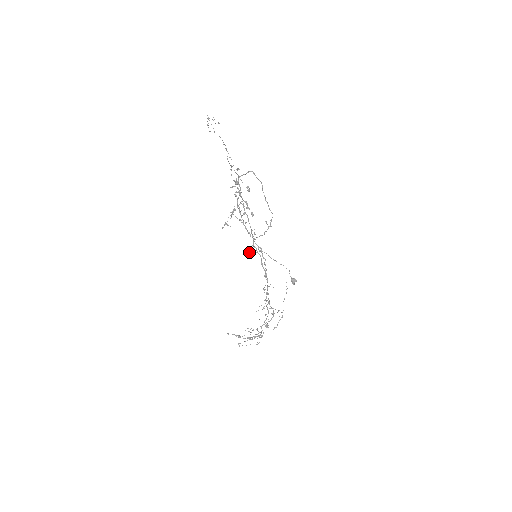
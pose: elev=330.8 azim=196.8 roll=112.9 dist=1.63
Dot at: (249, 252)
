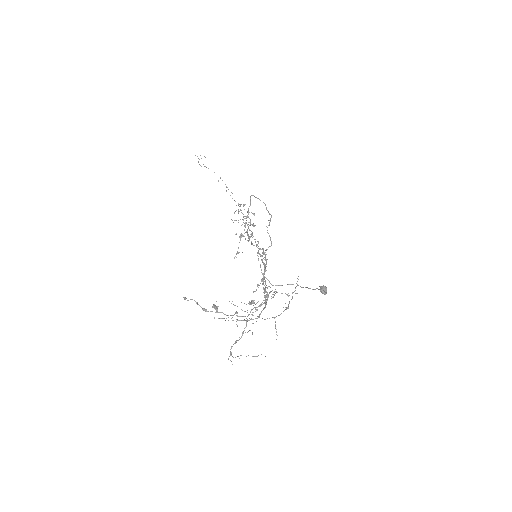
Dot at: occluded
